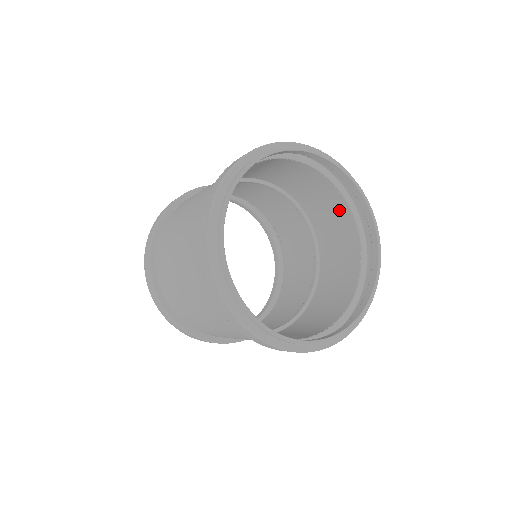
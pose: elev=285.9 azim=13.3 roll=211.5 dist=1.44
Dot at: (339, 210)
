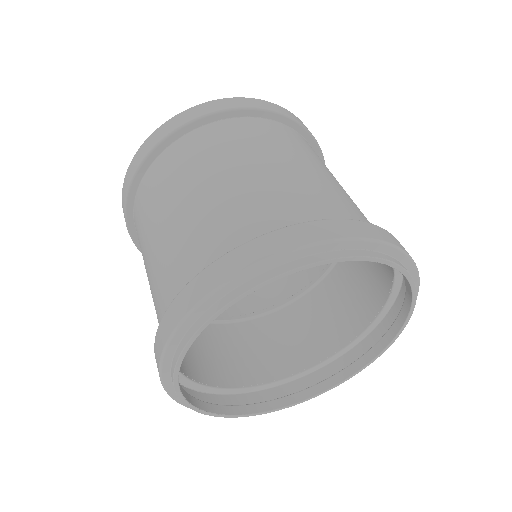
Dot at: (382, 267)
